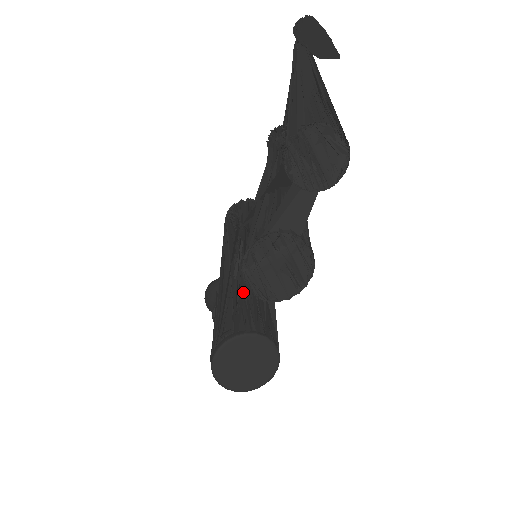
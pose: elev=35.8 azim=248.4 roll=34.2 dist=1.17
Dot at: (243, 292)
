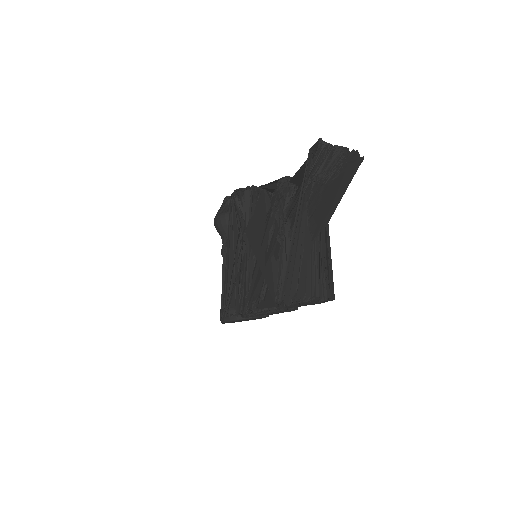
Dot at: occluded
